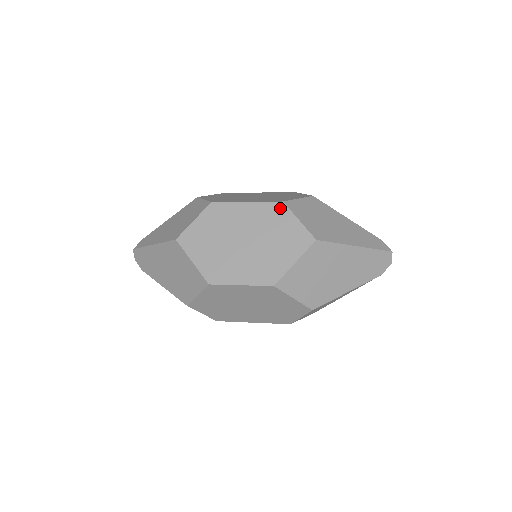
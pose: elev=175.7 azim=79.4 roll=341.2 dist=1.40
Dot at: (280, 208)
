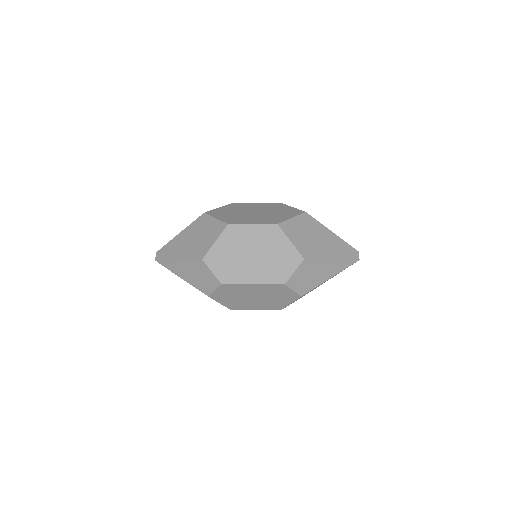
Dot at: (280, 204)
